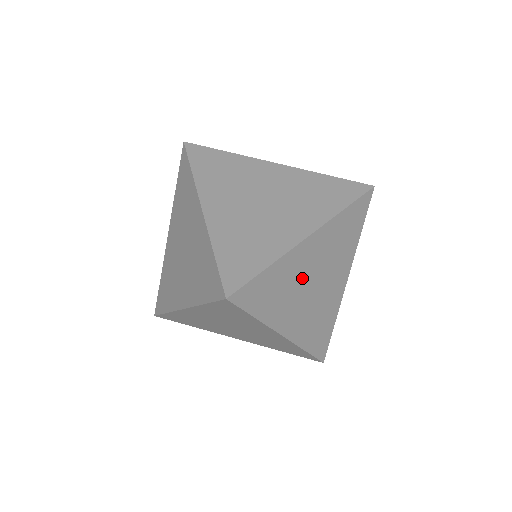
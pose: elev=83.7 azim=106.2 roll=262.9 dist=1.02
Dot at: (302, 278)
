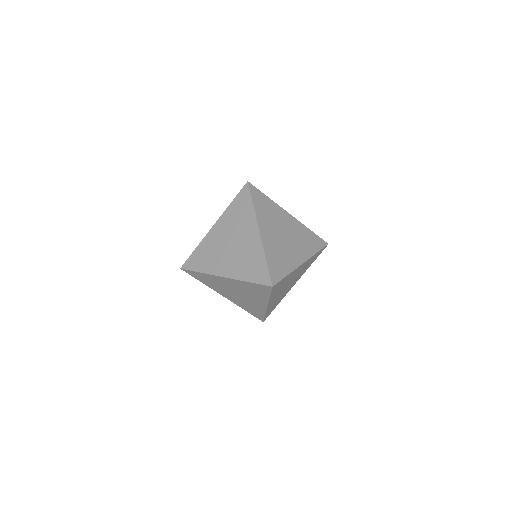
Dot at: (280, 223)
